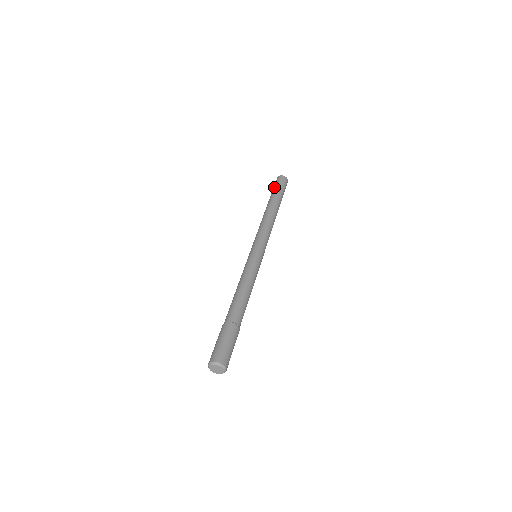
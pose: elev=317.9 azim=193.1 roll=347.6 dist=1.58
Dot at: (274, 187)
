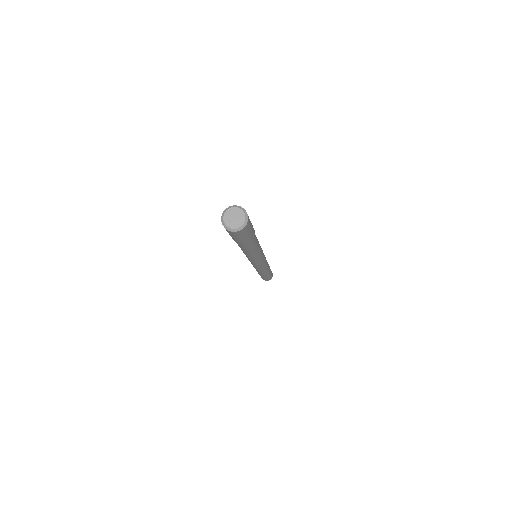
Dot at: occluded
